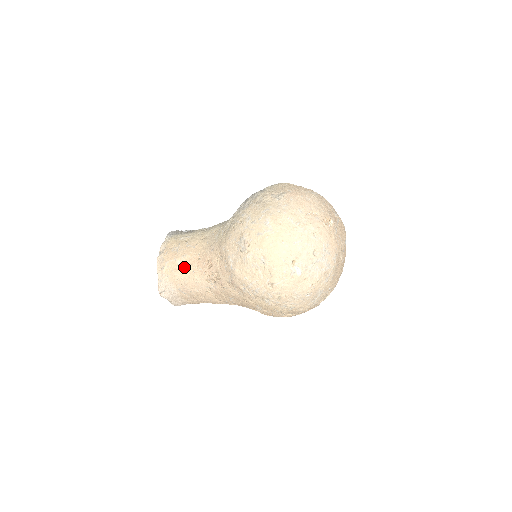
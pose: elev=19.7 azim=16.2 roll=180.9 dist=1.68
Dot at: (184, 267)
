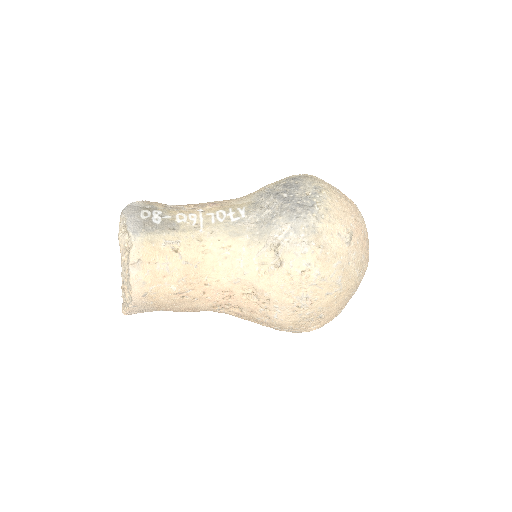
Dot at: (182, 294)
